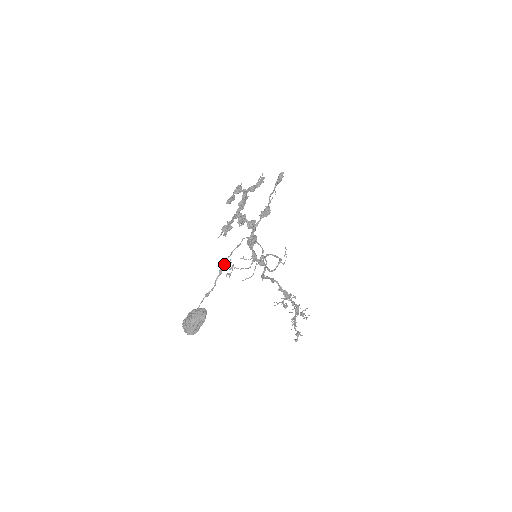
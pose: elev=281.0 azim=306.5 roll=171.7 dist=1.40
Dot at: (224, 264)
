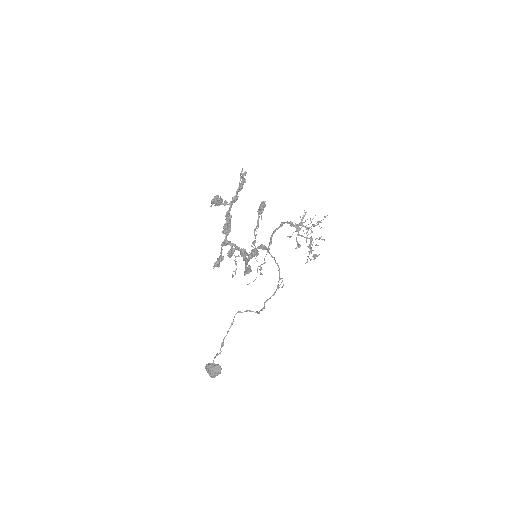
Dot at: occluded
